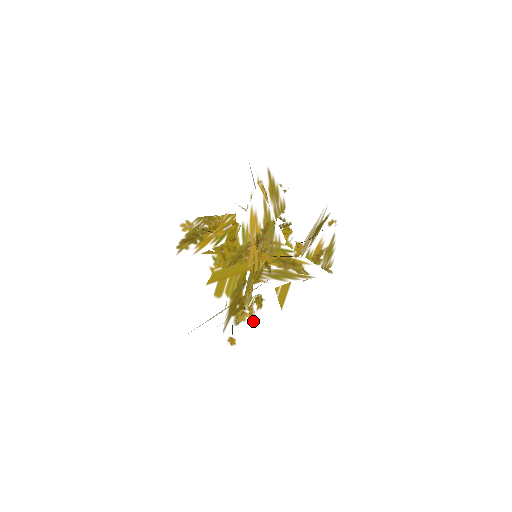
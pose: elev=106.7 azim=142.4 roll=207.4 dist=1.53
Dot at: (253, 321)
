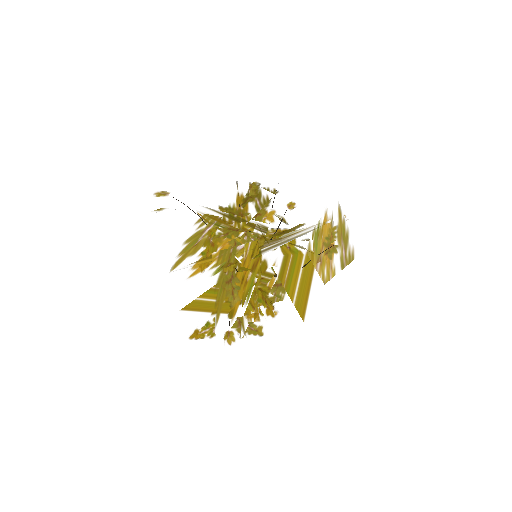
Dot at: (260, 321)
